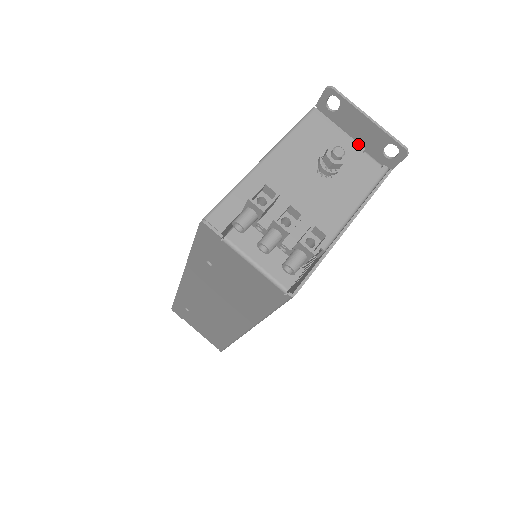
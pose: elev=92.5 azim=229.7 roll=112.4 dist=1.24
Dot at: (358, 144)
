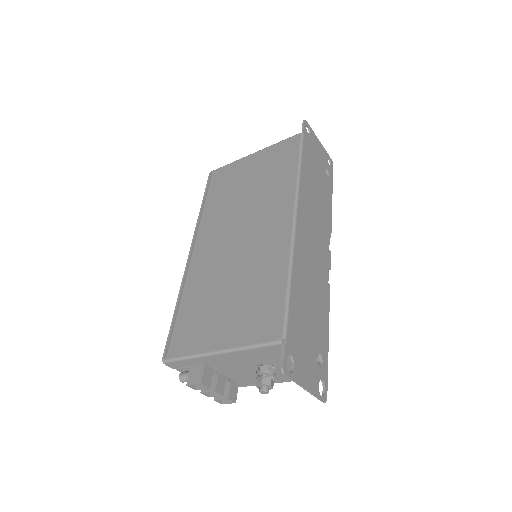
Dot at: occluded
